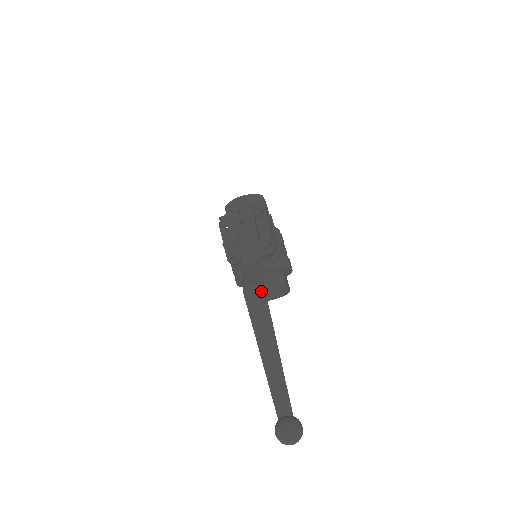
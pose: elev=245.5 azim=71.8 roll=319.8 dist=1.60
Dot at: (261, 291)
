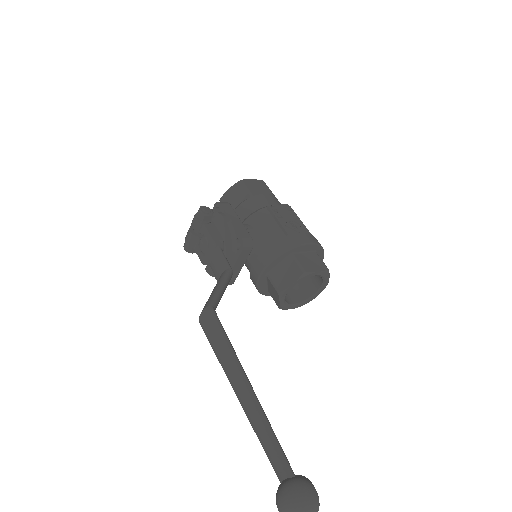
Dot at: (209, 316)
